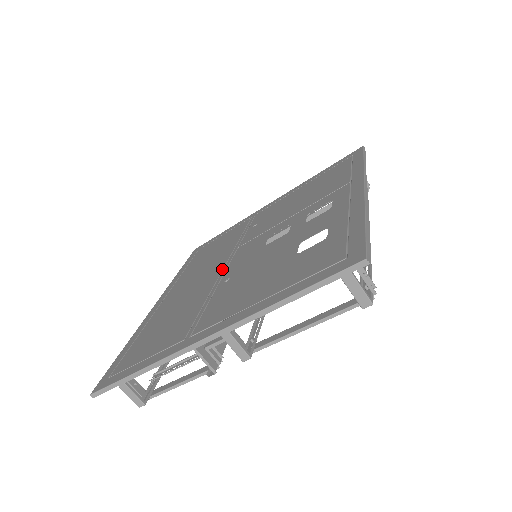
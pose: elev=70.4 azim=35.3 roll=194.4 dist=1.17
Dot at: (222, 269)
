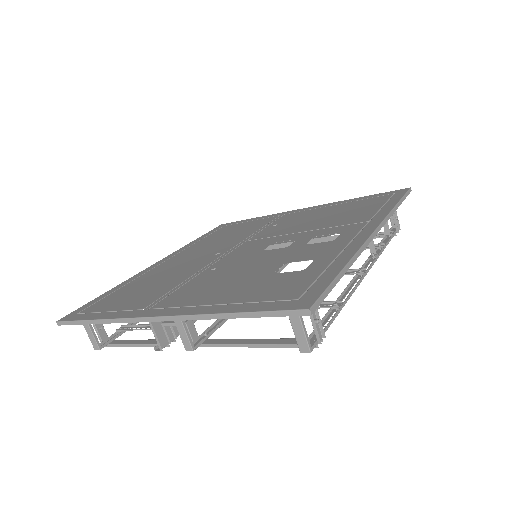
Dot at: (219, 256)
